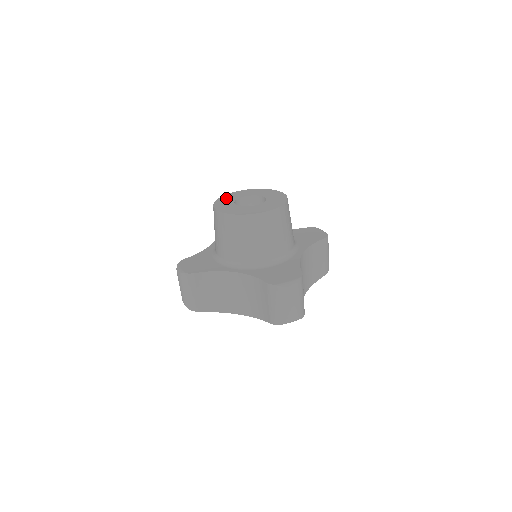
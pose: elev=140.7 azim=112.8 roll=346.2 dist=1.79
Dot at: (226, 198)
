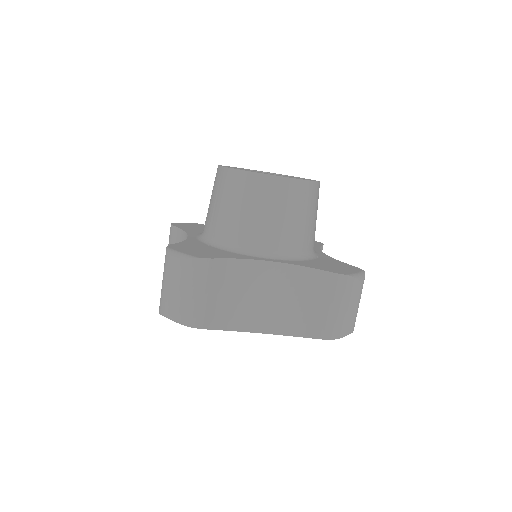
Dot at: occluded
